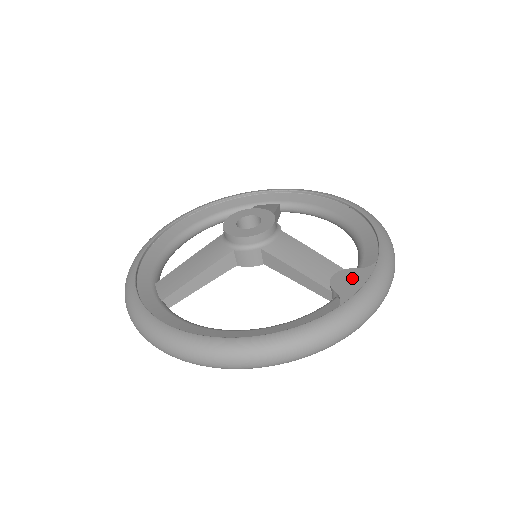
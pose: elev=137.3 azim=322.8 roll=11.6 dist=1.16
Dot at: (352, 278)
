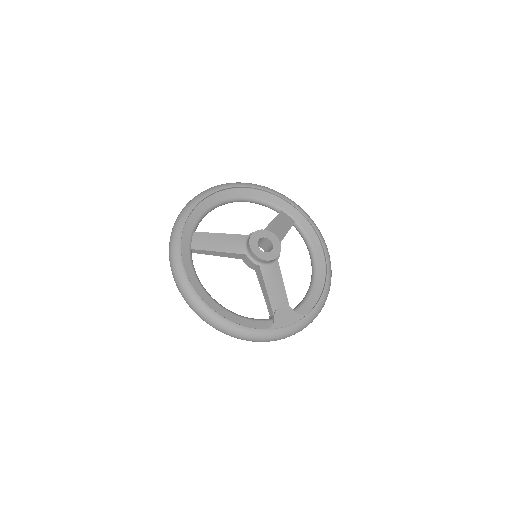
Dot at: (288, 315)
